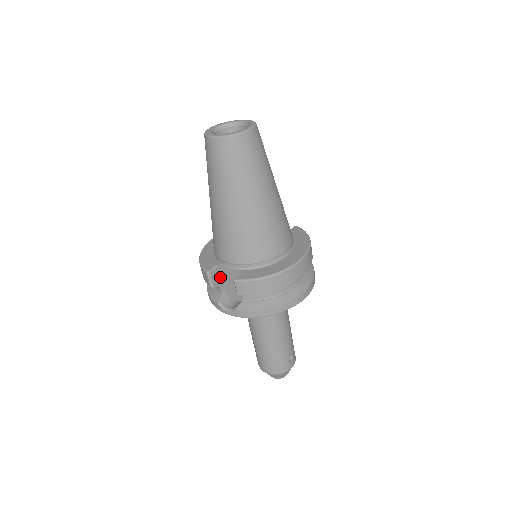
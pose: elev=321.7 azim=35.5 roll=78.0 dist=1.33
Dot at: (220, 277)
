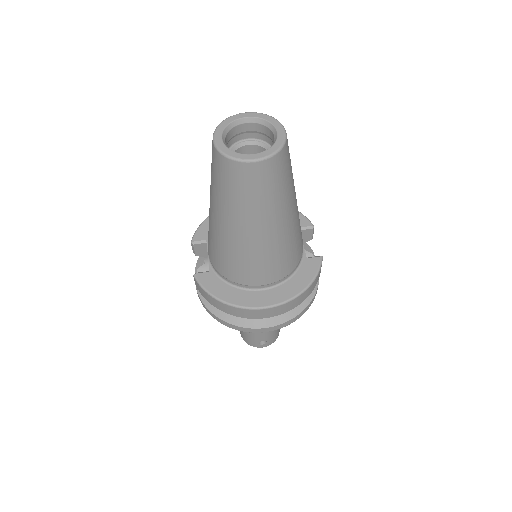
Dot at: occluded
